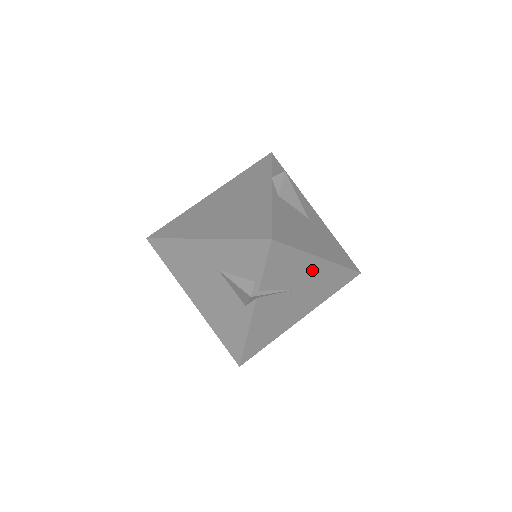
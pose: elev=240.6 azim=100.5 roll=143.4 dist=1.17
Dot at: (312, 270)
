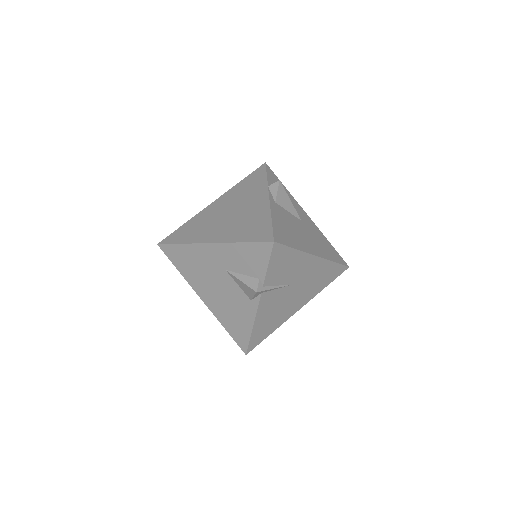
Dot at: (308, 266)
